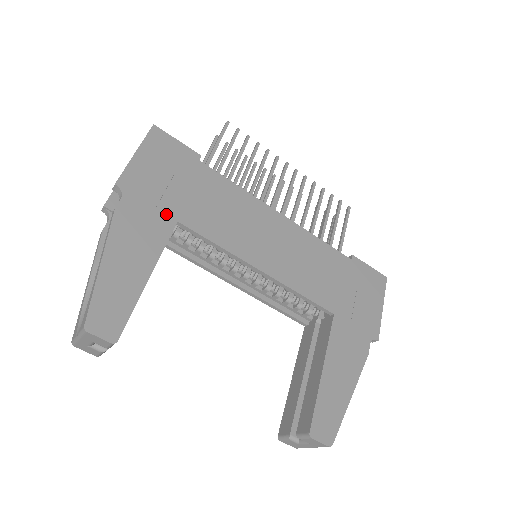
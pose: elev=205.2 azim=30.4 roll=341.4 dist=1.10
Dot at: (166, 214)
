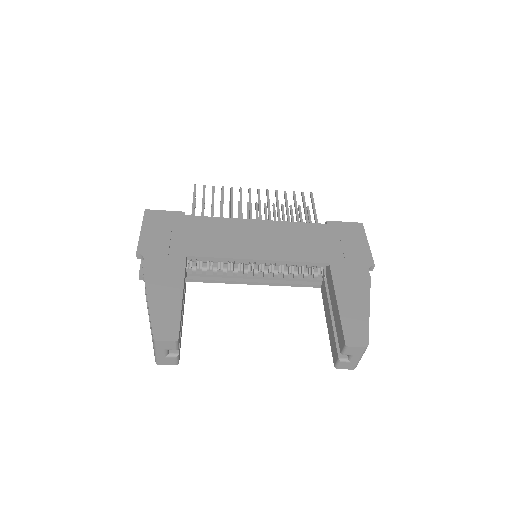
Dot at: (177, 255)
